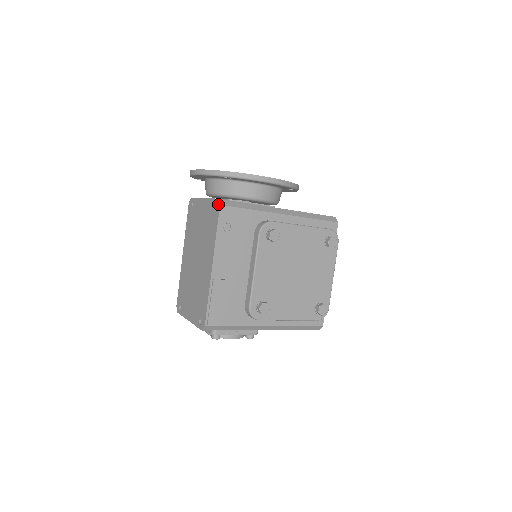
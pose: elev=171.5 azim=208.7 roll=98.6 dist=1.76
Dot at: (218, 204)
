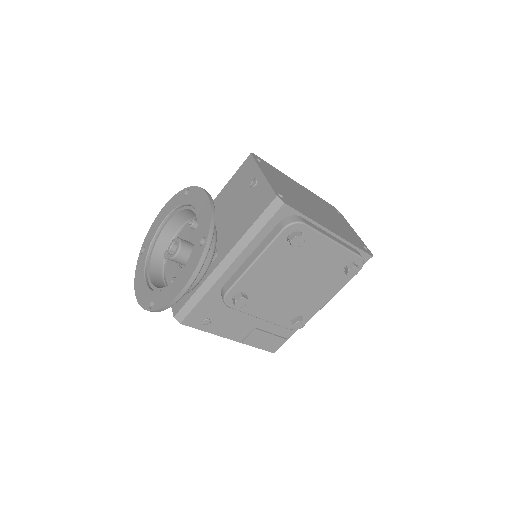
Dot at: (178, 321)
